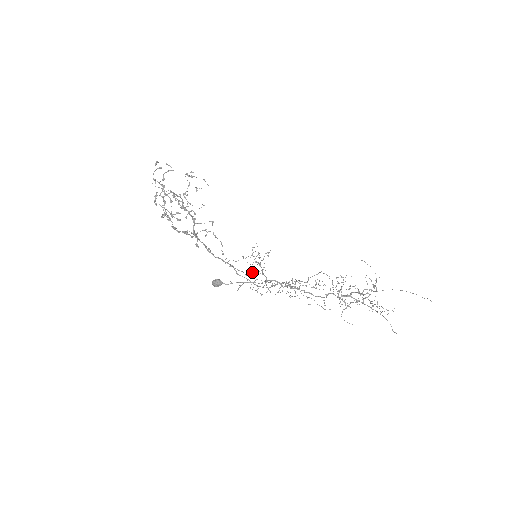
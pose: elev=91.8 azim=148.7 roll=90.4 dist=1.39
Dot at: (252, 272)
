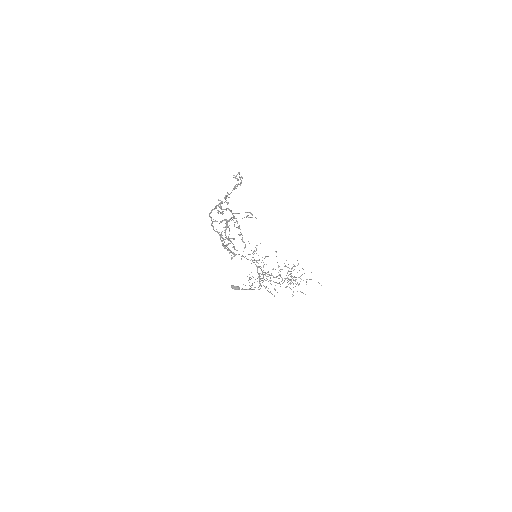
Dot at: occluded
